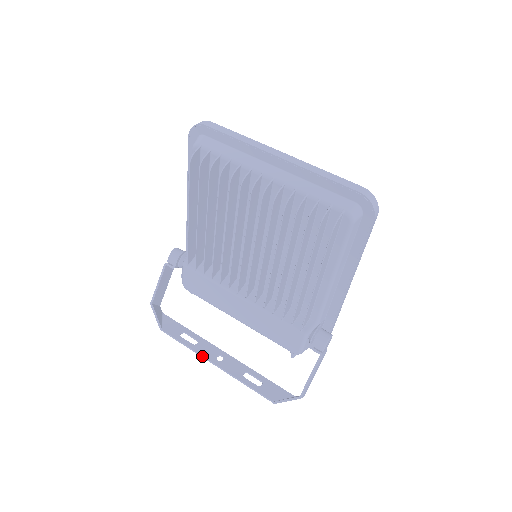
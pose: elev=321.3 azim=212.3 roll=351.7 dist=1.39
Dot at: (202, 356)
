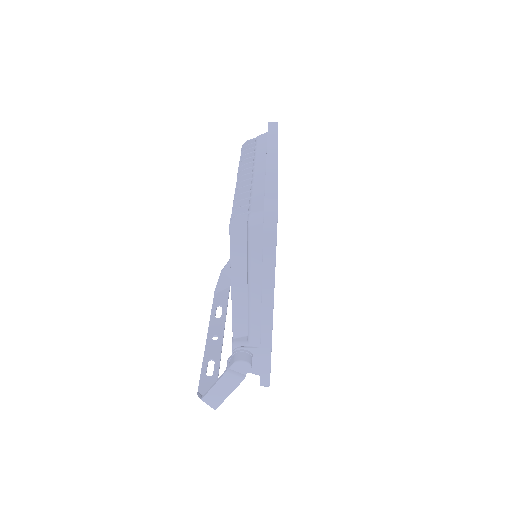
Dot at: (209, 327)
